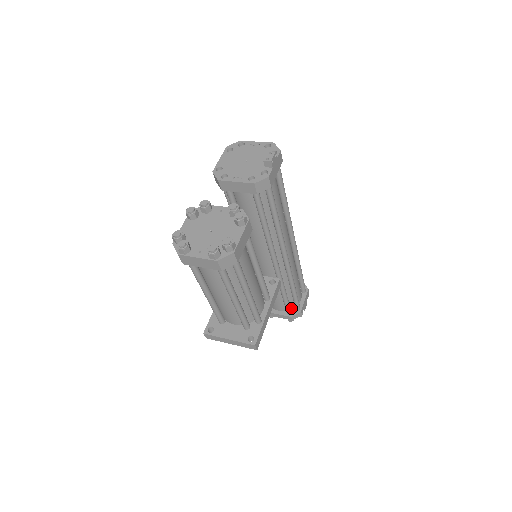
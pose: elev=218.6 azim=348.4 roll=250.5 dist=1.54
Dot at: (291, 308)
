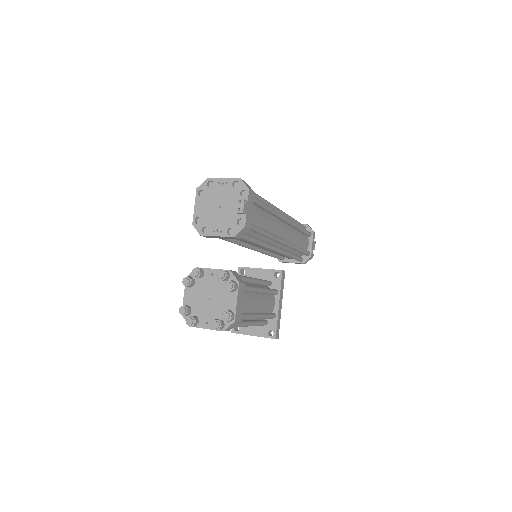
Dot at: (301, 255)
